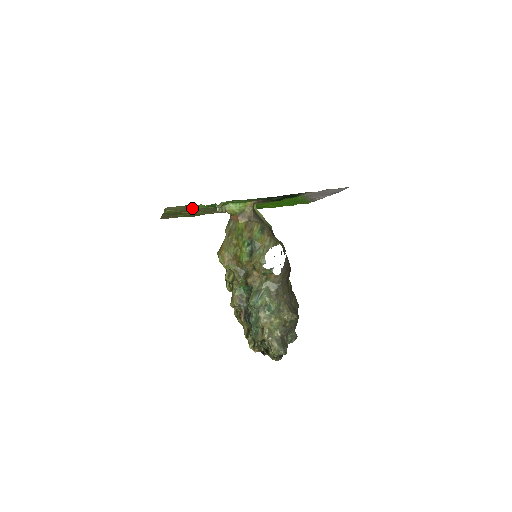
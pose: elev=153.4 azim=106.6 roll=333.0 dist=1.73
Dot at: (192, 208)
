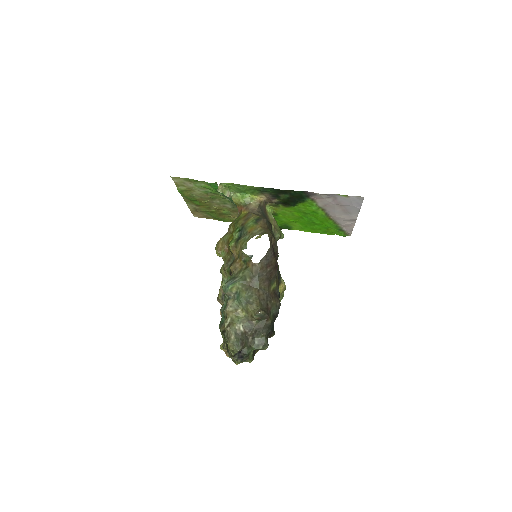
Dot at: (204, 192)
